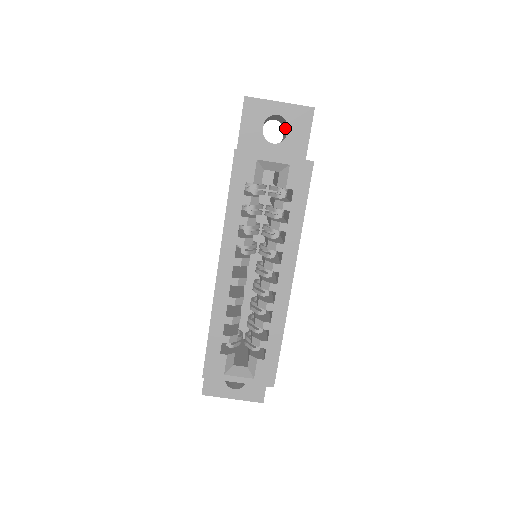
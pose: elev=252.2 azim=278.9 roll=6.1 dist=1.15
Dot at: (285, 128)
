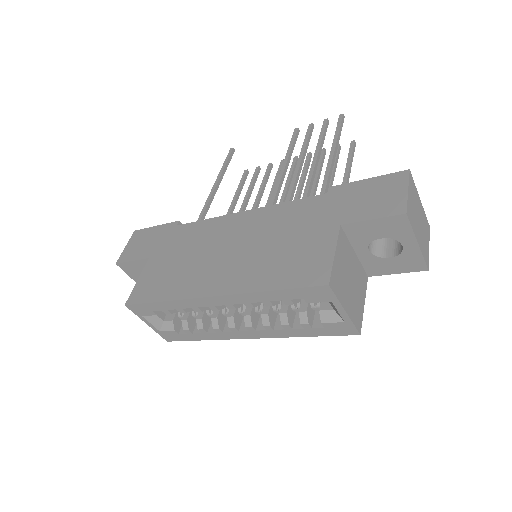
Dot at: occluded
